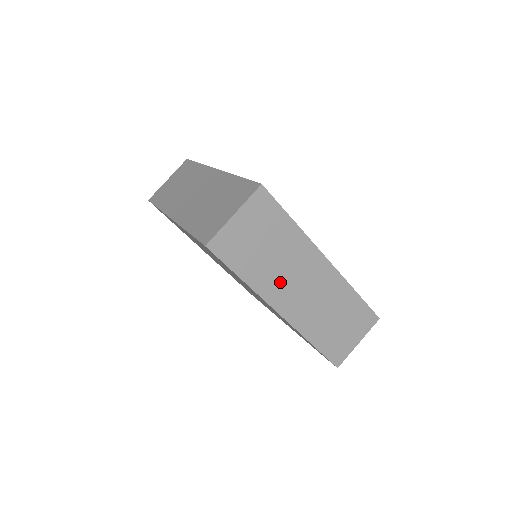
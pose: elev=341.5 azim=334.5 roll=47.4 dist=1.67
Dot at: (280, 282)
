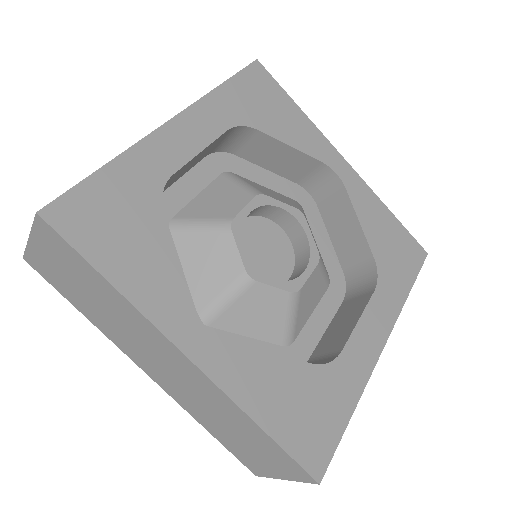
Dot at: (128, 341)
